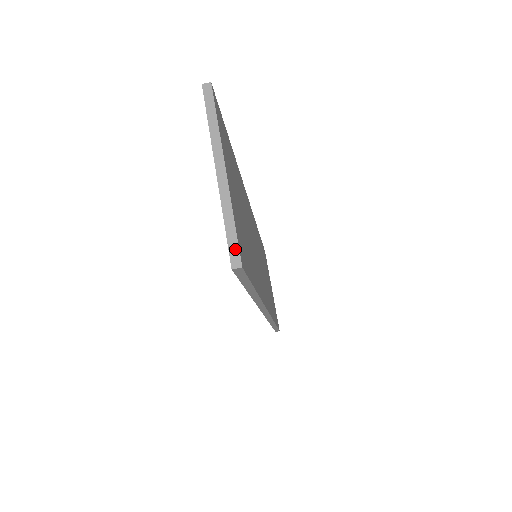
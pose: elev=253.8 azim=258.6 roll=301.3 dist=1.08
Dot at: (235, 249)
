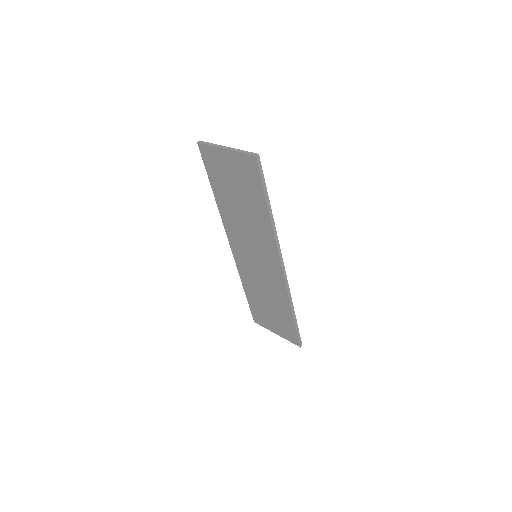
Dot at: (252, 153)
